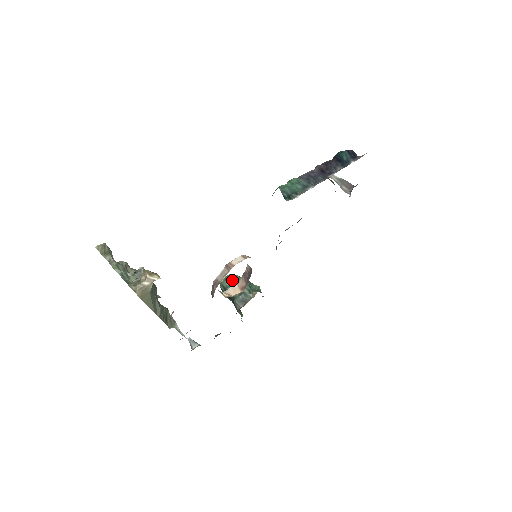
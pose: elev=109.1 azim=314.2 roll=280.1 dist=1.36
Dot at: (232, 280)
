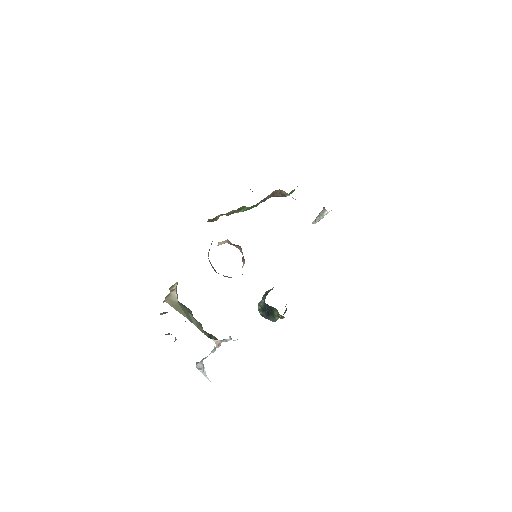
Dot at: occluded
